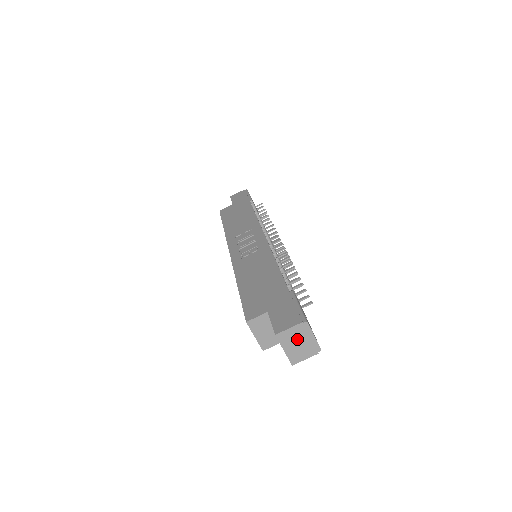
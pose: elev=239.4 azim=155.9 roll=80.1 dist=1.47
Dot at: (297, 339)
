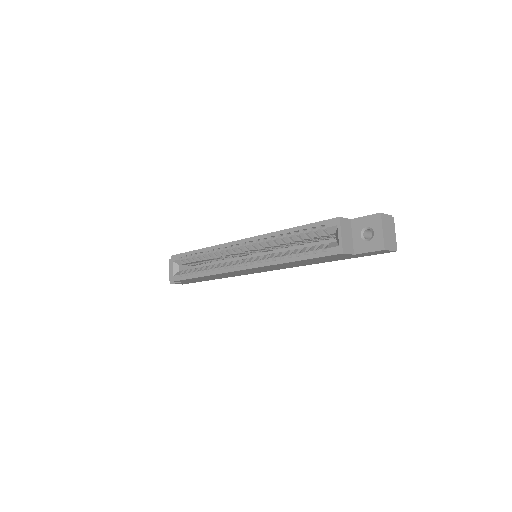
Dot at: (389, 228)
